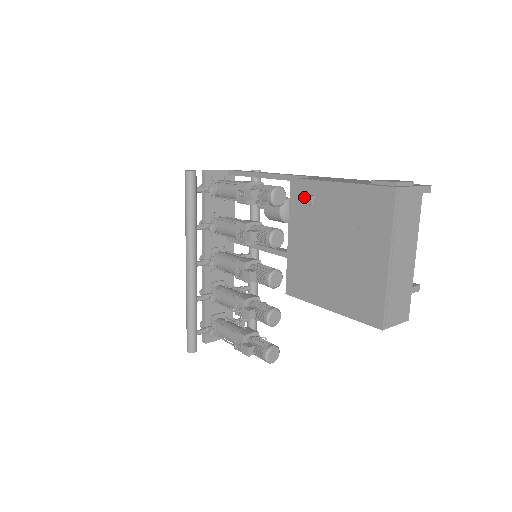
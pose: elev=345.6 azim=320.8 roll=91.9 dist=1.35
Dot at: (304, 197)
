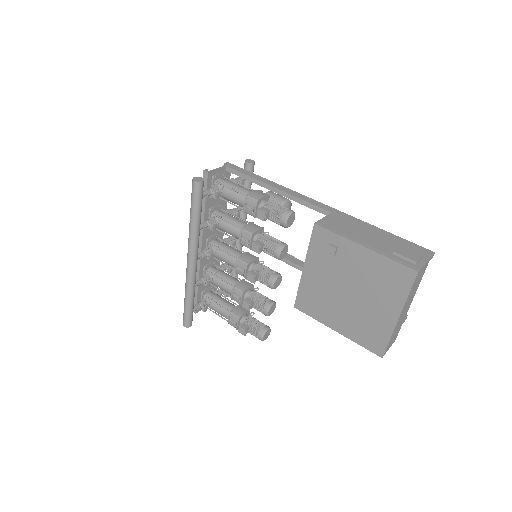
Dot at: (328, 247)
